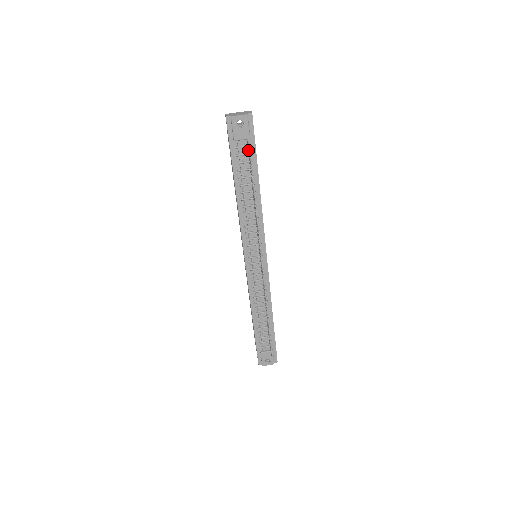
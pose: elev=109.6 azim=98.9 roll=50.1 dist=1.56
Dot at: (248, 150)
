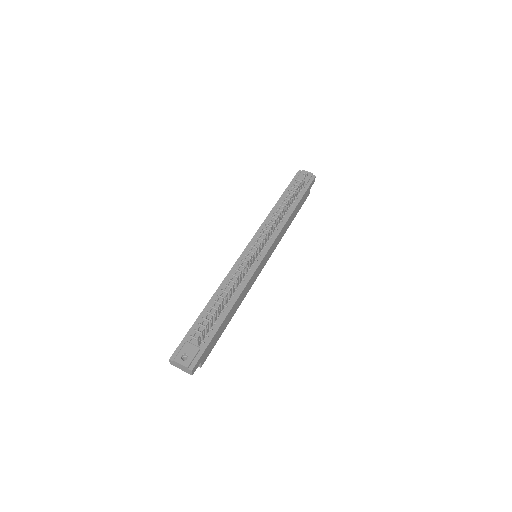
Dot at: occluded
